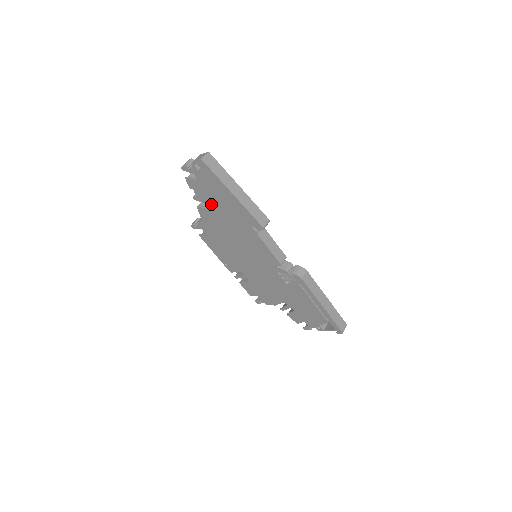
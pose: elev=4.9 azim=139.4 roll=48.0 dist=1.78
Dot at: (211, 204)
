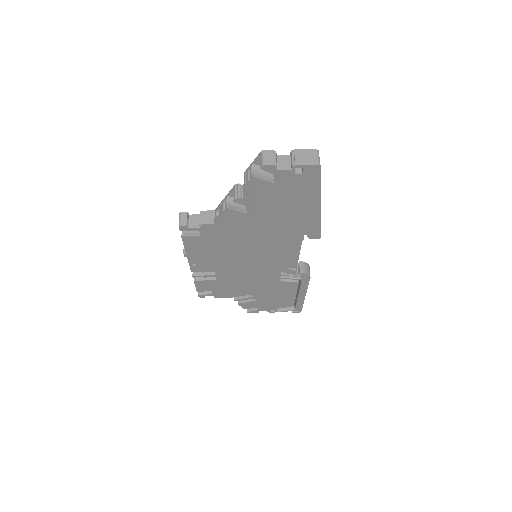
Dot at: (263, 209)
